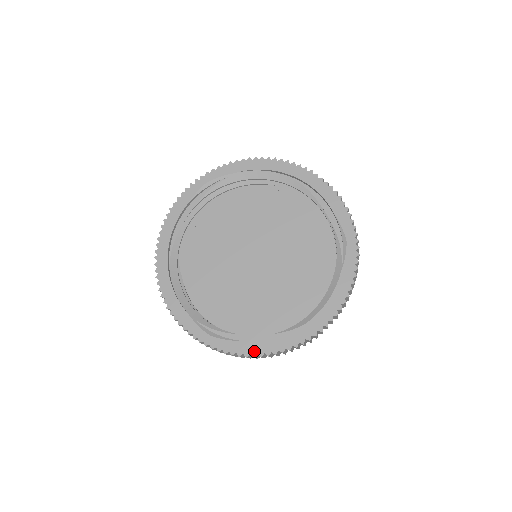
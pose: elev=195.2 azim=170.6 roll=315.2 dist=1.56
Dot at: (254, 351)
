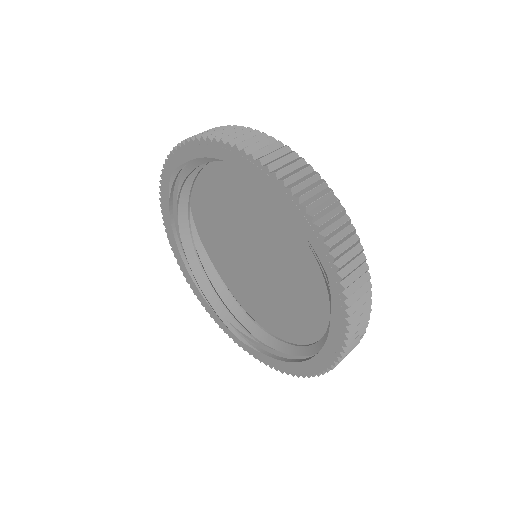
Dot at: (275, 366)
